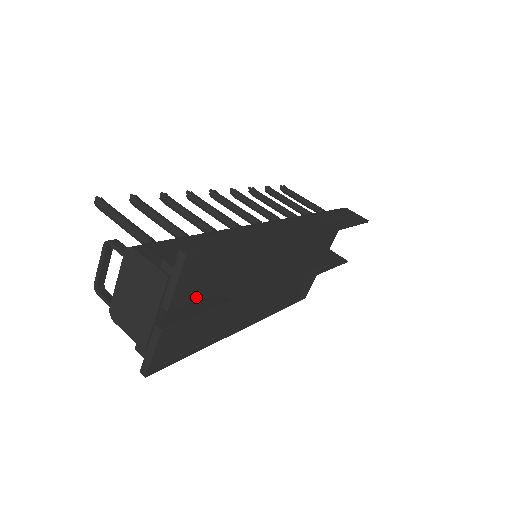
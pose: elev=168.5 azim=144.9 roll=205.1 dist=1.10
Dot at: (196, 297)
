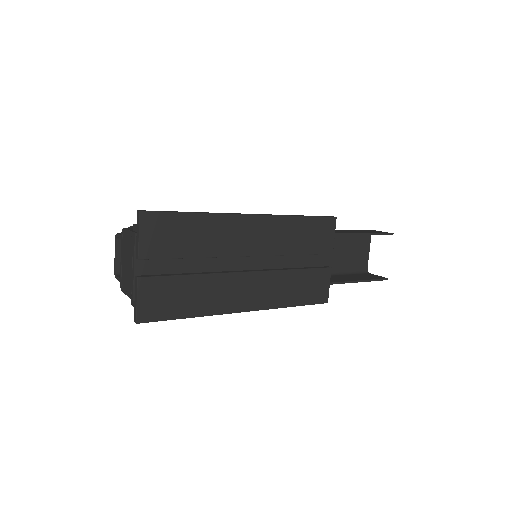
Dot at: (166, 255)
